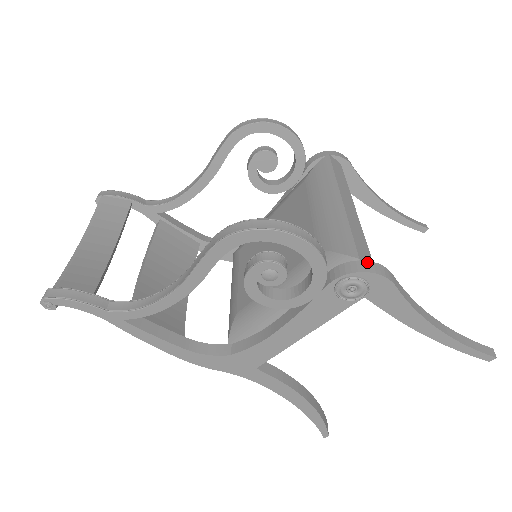
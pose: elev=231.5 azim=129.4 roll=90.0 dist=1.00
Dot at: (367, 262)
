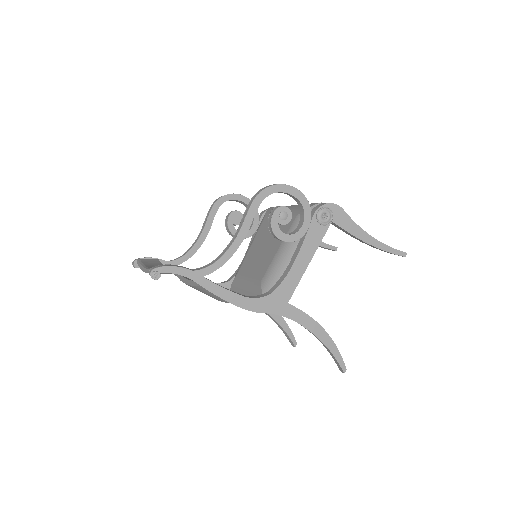
Dot at: occluded
